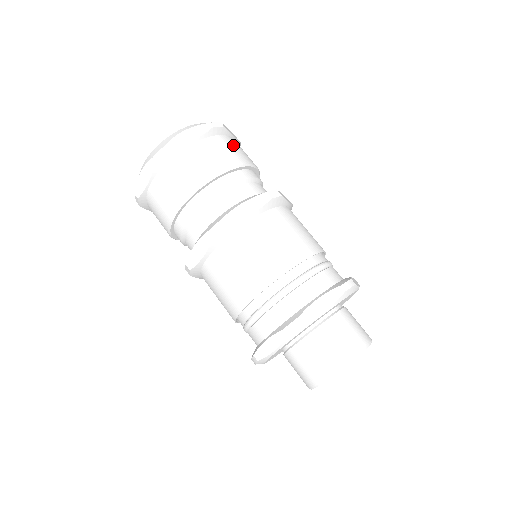
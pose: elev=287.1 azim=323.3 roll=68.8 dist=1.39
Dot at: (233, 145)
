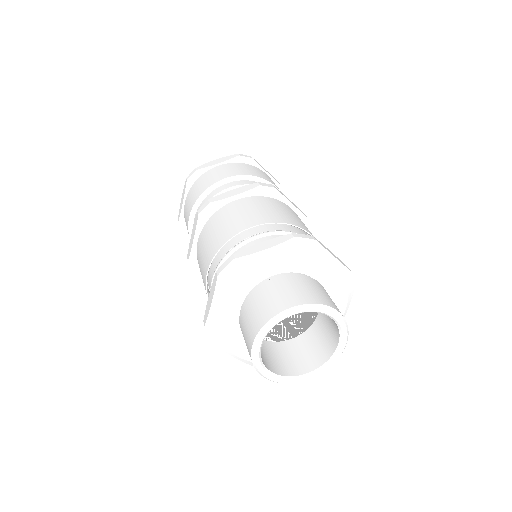
Dot at: (257, 170)
